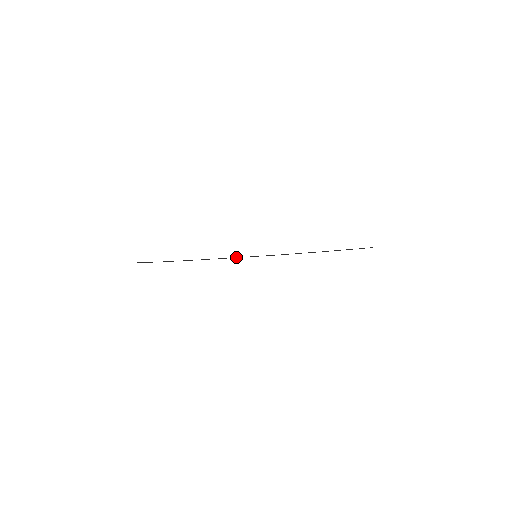
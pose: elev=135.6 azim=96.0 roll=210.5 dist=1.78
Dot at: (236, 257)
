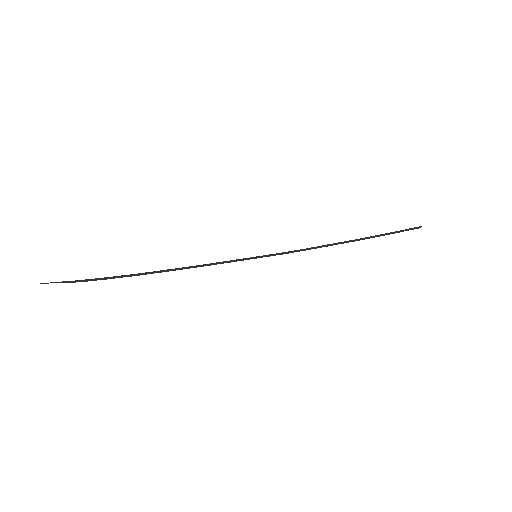
Dot at: (226, 261)
